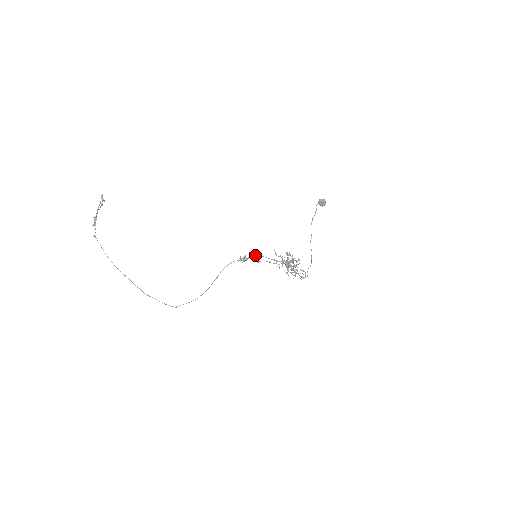
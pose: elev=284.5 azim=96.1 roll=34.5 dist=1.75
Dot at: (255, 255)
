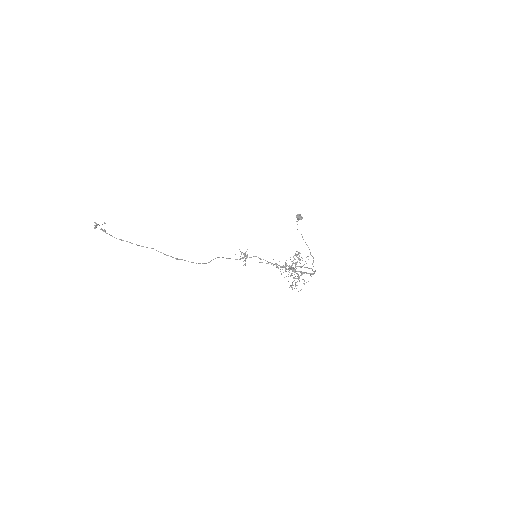
Dot at: (255, 256)
